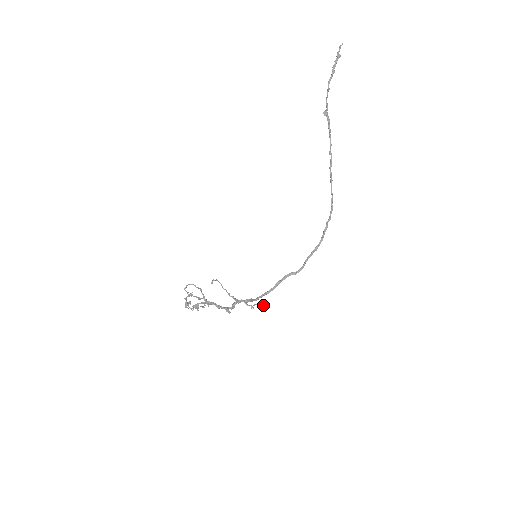
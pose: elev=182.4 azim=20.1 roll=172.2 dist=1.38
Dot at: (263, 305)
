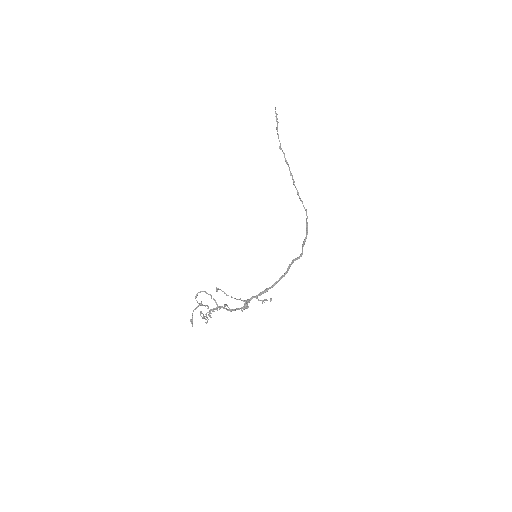
Dot at: (271, 299)
